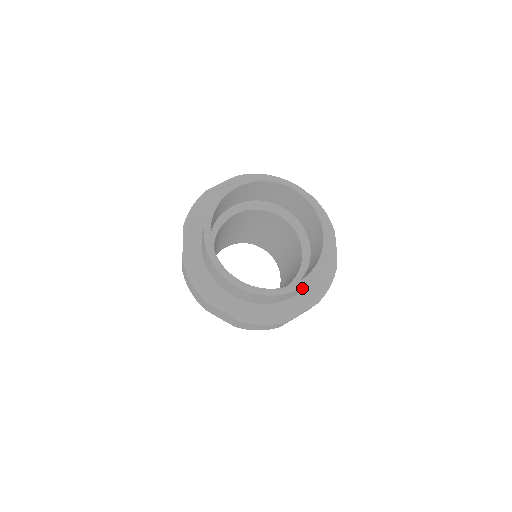
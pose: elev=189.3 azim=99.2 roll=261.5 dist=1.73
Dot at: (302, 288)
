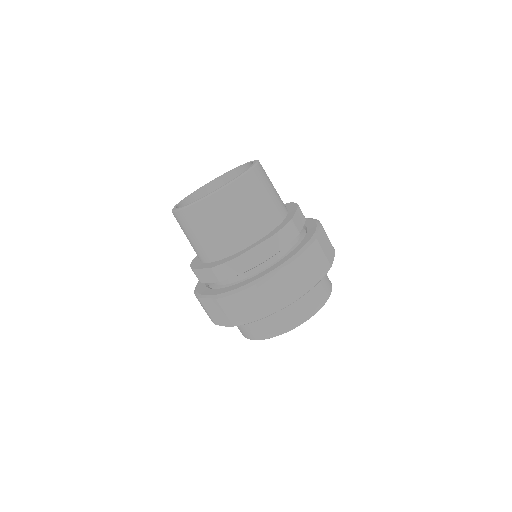
Dot at: occluded
